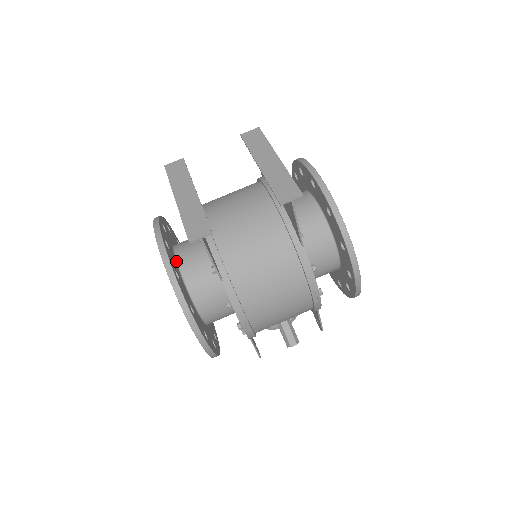
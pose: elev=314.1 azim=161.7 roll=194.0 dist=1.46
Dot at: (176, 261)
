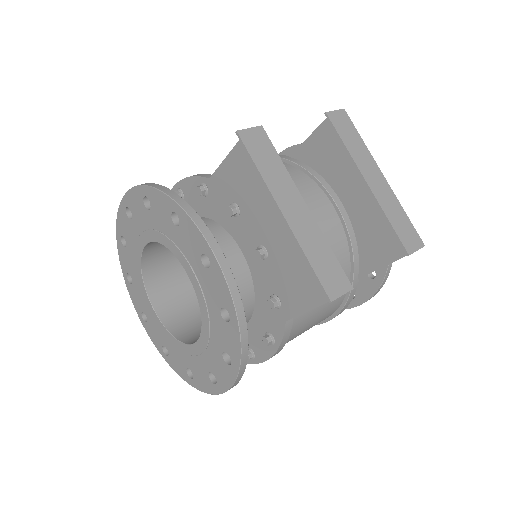
Dot at: occluded
